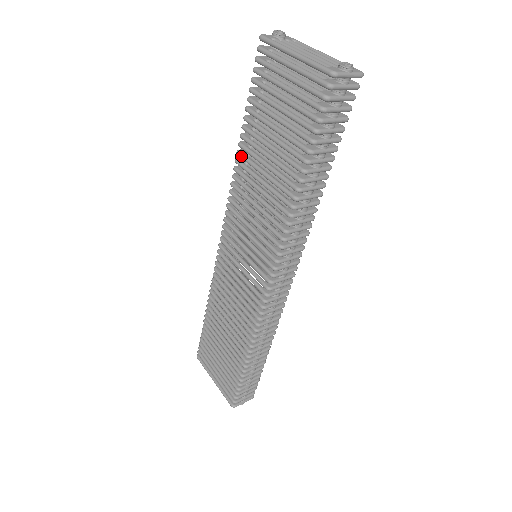
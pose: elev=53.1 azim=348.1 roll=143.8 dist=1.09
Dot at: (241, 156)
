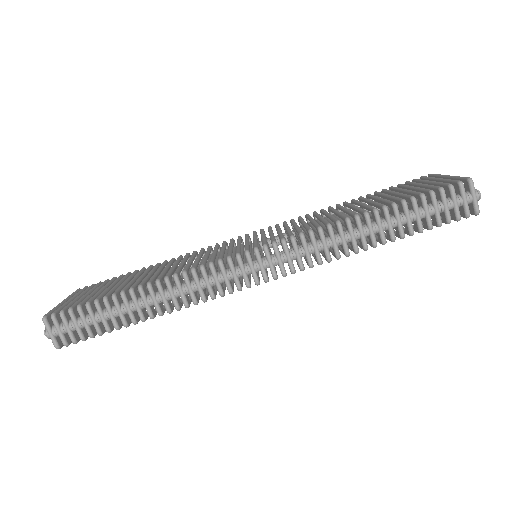
Dot at: (339, 204)
